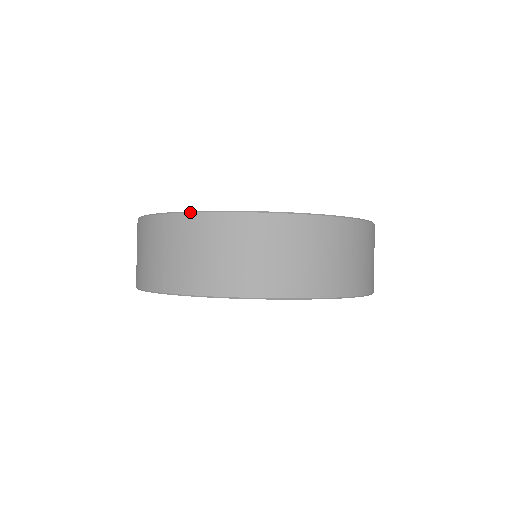
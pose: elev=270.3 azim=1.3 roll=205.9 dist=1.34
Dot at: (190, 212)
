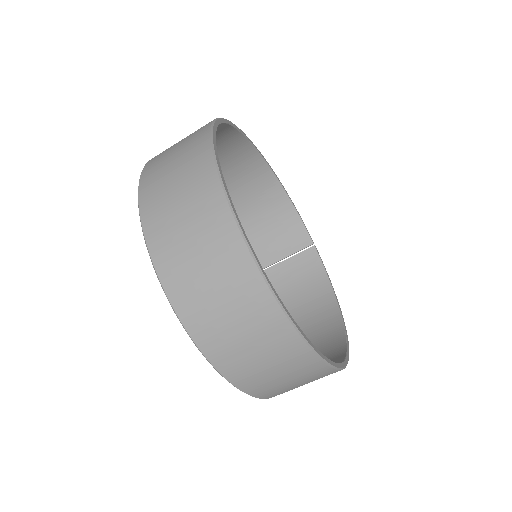
Dot at: (297, 331)
